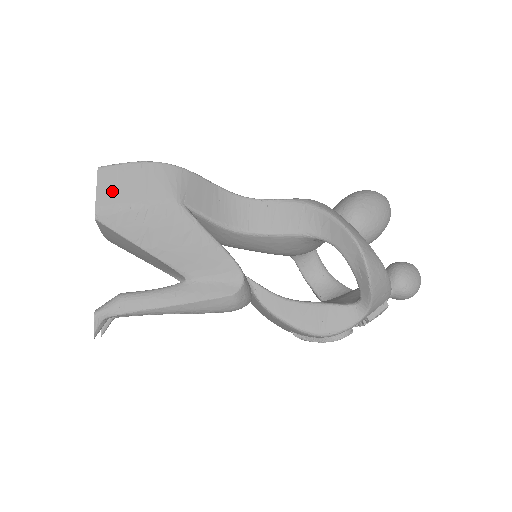
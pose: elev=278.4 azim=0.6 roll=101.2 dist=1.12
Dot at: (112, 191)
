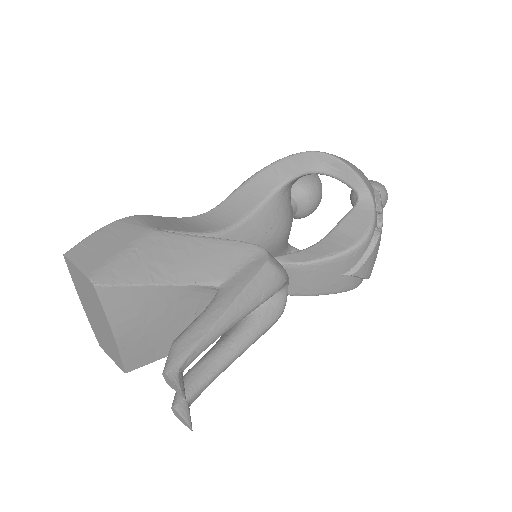
Dot at: (91, 258)
